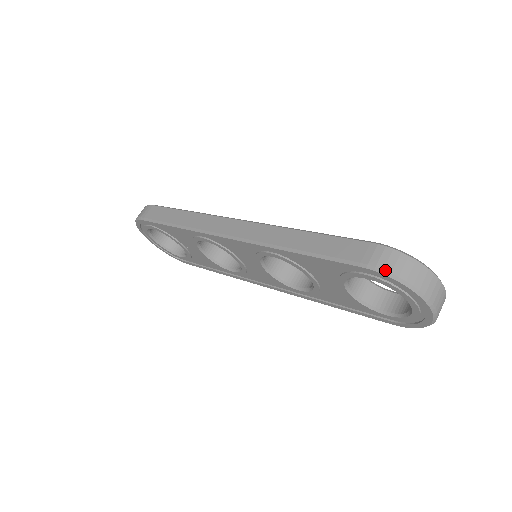
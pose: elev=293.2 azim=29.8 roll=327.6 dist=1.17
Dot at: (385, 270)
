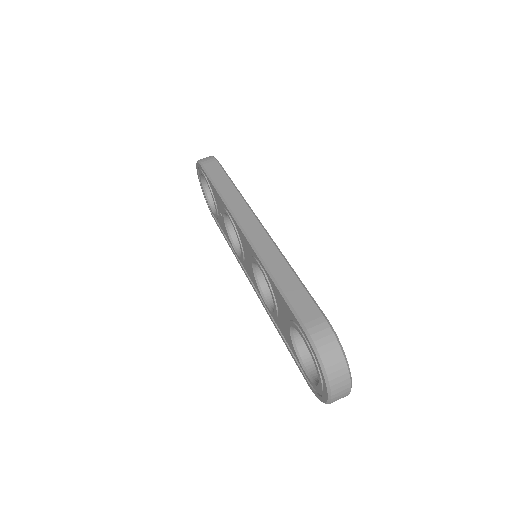
Dot at: (314, 343)
